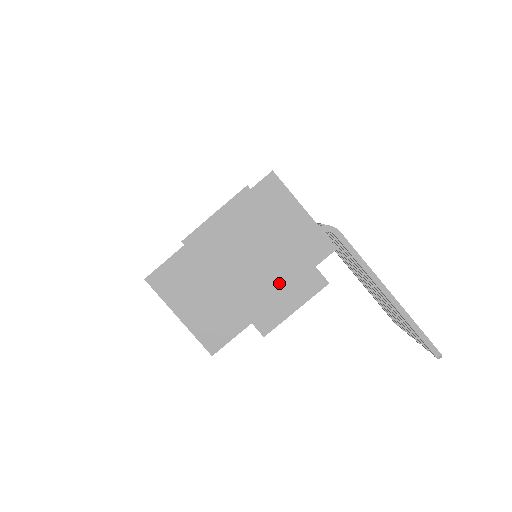
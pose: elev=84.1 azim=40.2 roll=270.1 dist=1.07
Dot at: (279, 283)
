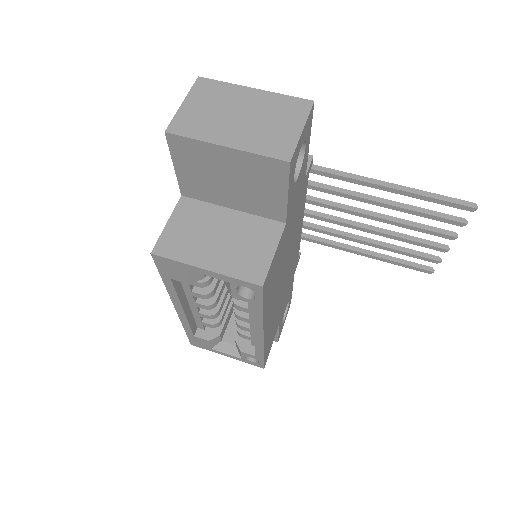
Dot at: (272, 120)
